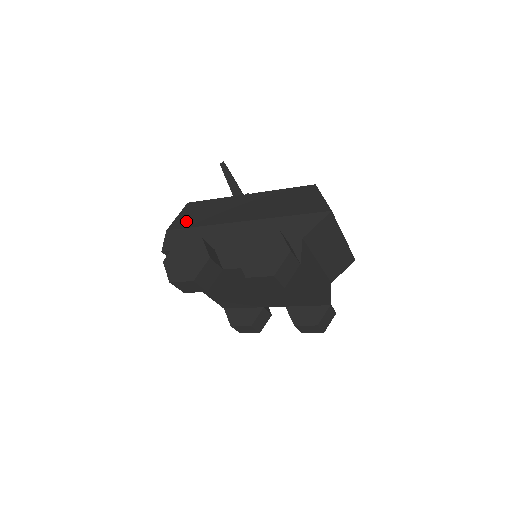
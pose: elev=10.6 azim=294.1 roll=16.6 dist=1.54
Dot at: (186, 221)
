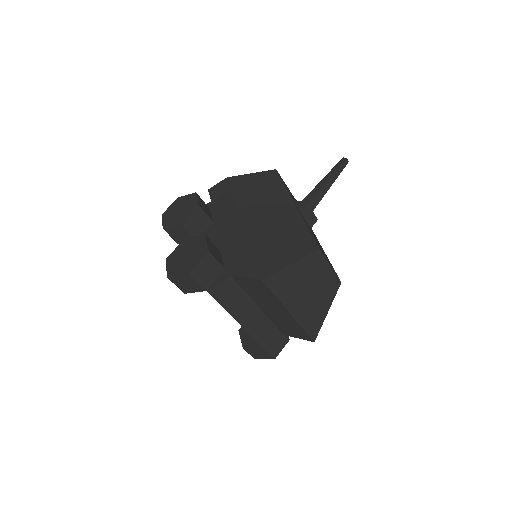
Dot at: (242, 183)
